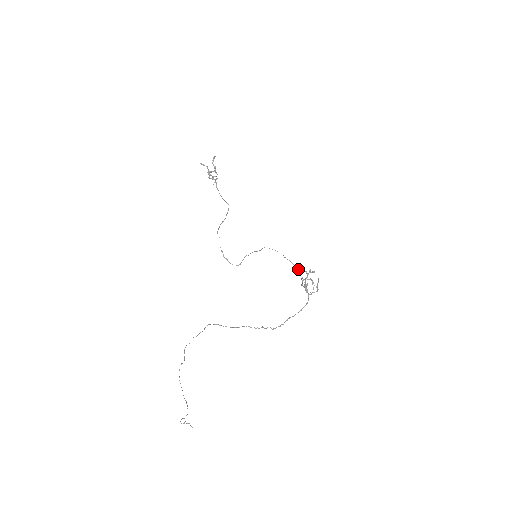
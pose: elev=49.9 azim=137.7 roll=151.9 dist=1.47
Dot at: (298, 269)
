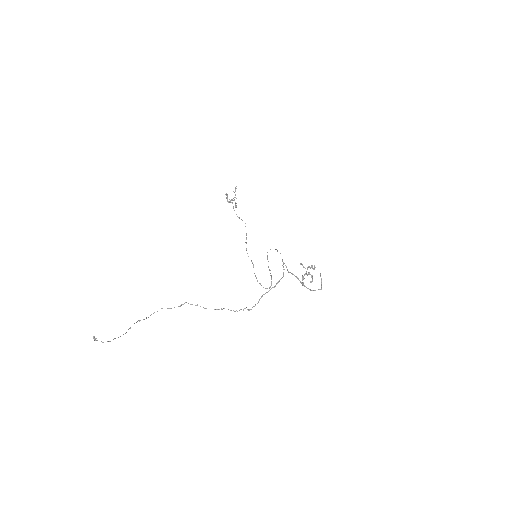
Dot at: occluded
